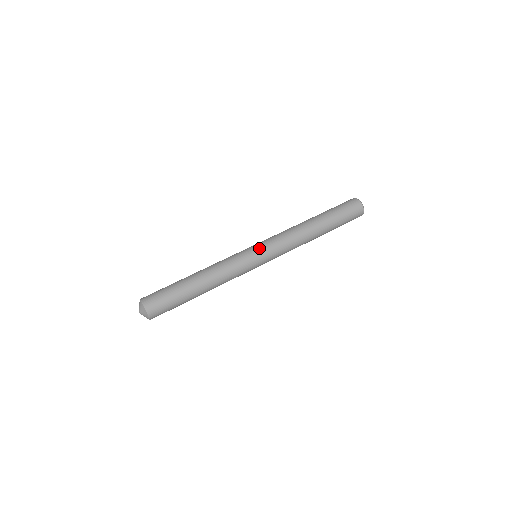
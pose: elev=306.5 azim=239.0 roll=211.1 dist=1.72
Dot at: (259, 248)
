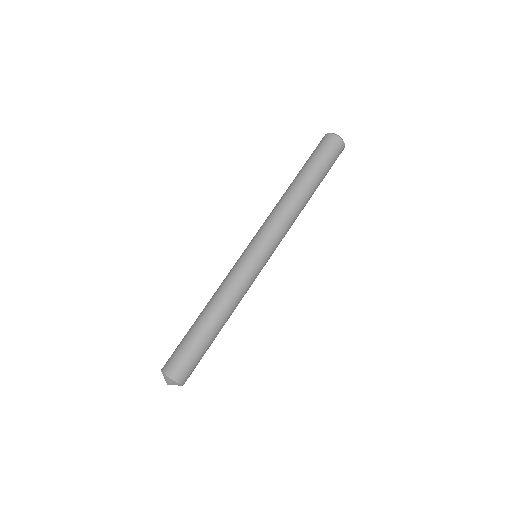
Dot at: (258, 249)
